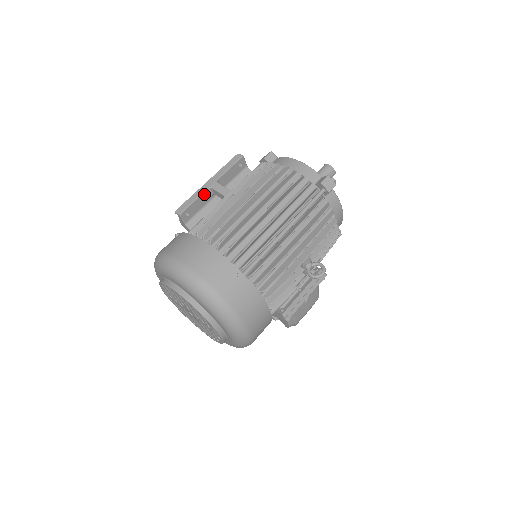
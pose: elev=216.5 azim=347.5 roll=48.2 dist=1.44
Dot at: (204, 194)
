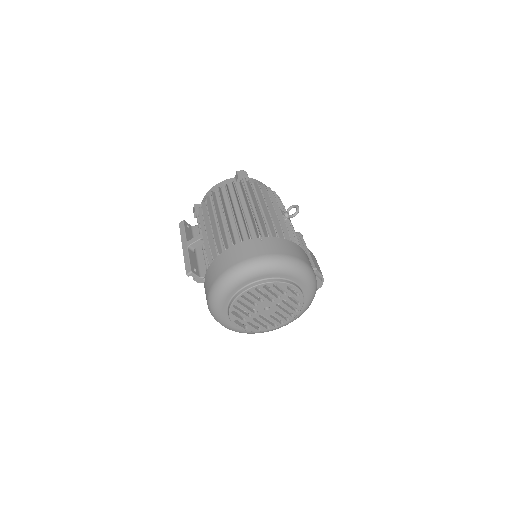
Dot at: (189, 253)
